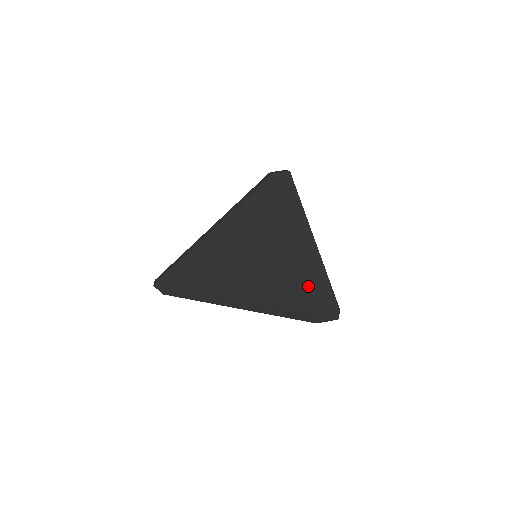
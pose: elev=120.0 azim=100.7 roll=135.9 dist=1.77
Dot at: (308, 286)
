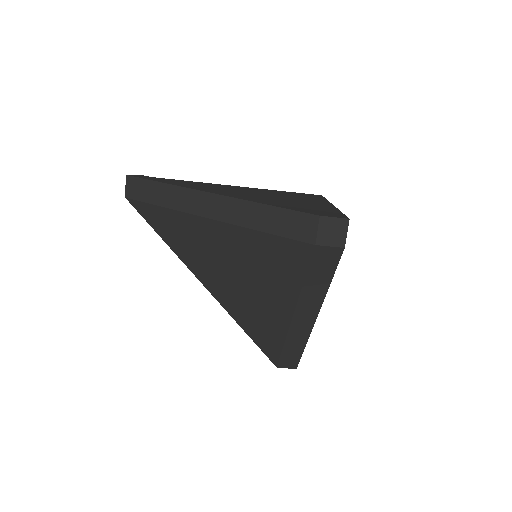
Dot at: (280, 354)
